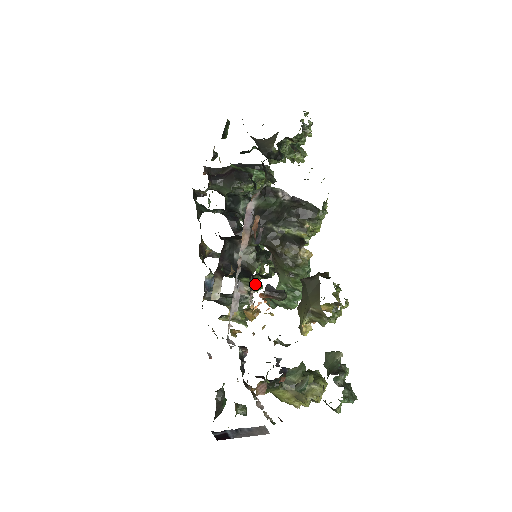
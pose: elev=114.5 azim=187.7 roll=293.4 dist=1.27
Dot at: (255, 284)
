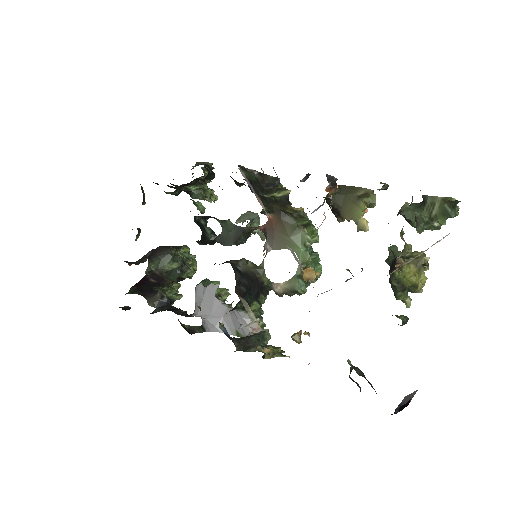
Dot at: occluded
